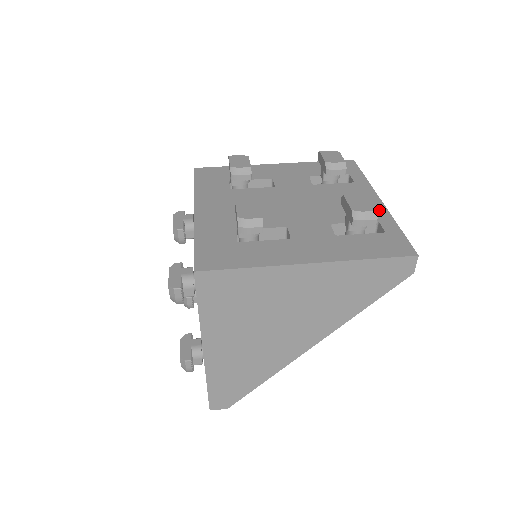
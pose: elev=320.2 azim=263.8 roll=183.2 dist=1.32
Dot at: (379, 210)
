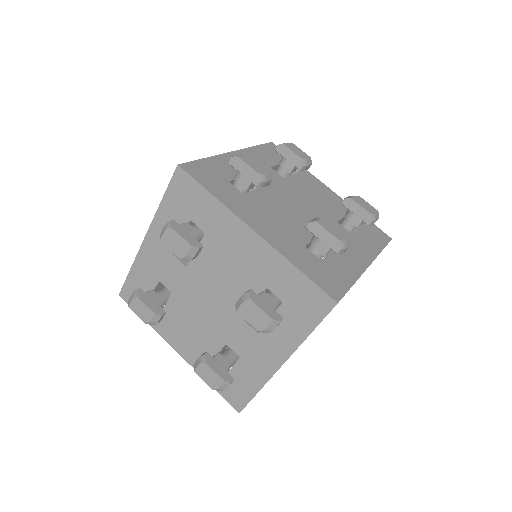
Dot at: (341, 201)
